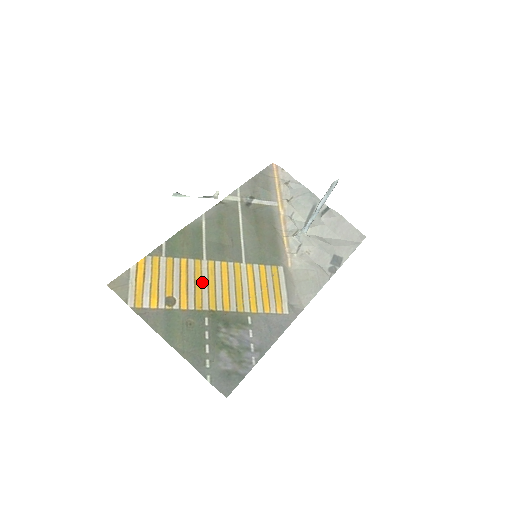
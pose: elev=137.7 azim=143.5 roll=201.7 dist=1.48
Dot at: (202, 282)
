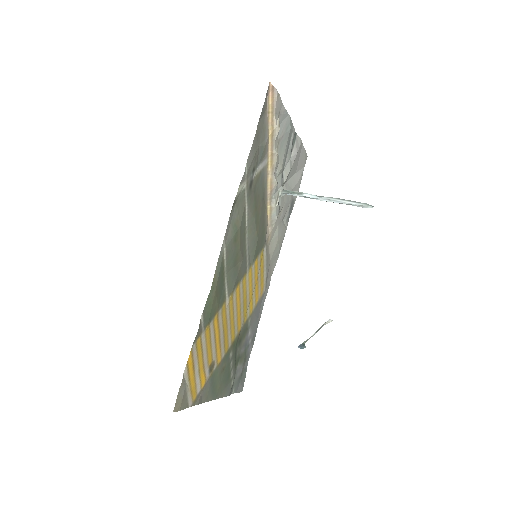
Dot at: (227, 324)
